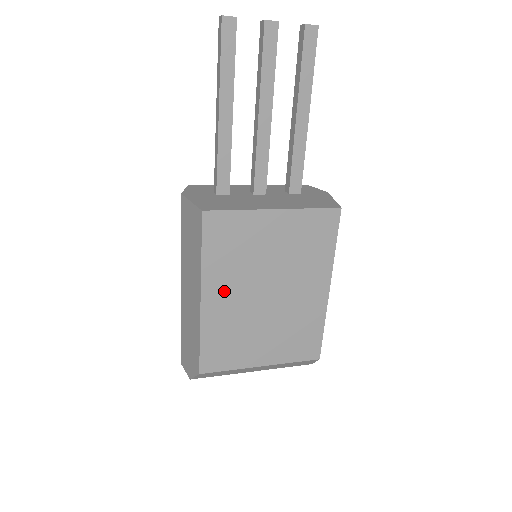
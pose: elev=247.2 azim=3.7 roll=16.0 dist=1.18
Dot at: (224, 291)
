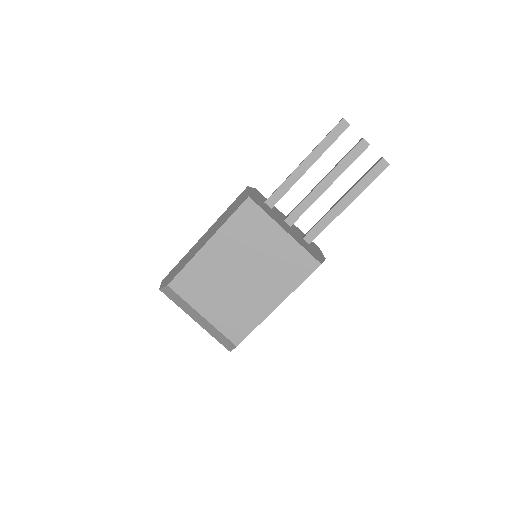
Dot at: (222, 250)
